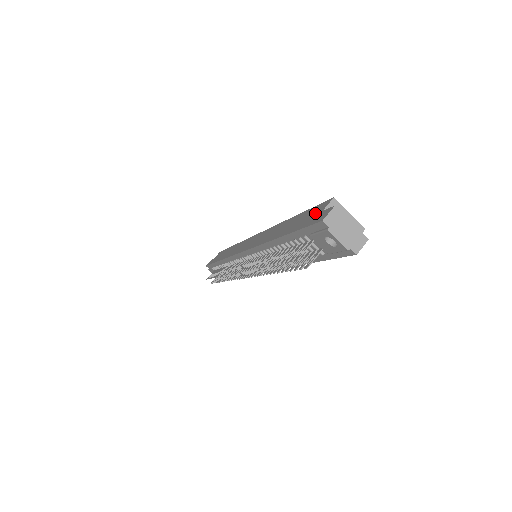
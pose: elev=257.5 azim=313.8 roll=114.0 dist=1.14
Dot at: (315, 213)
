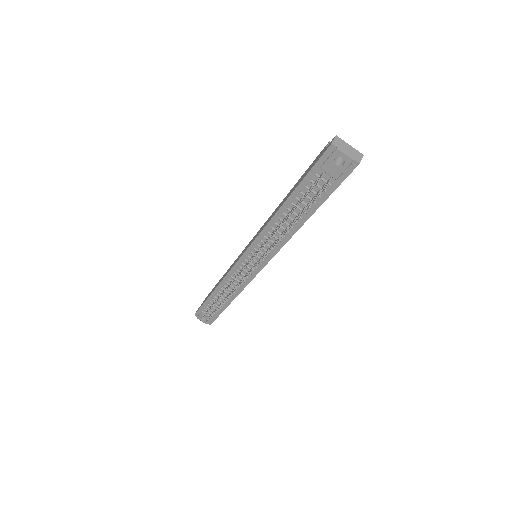
Dot at: (318, 157)
